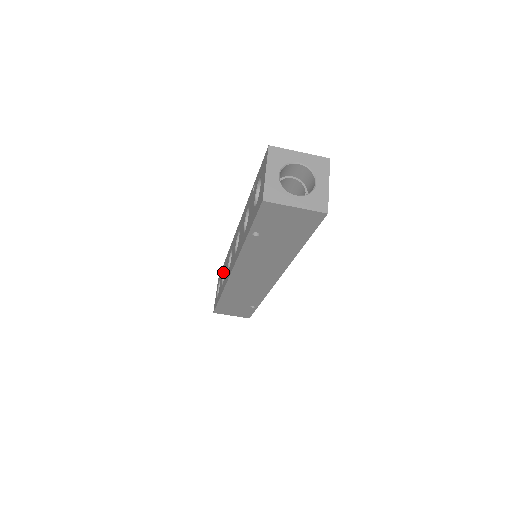
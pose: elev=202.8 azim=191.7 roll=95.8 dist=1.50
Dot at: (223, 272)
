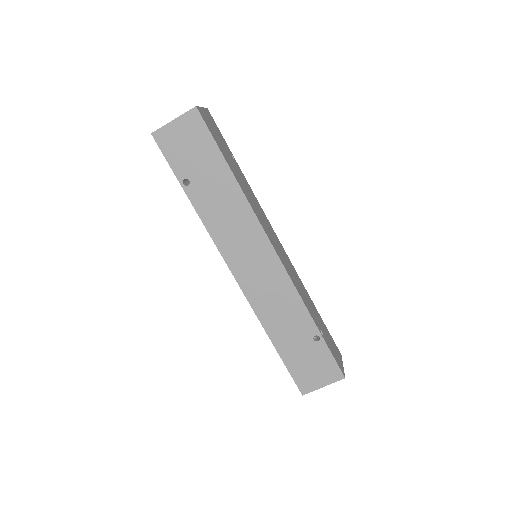
Dot at: occluded
